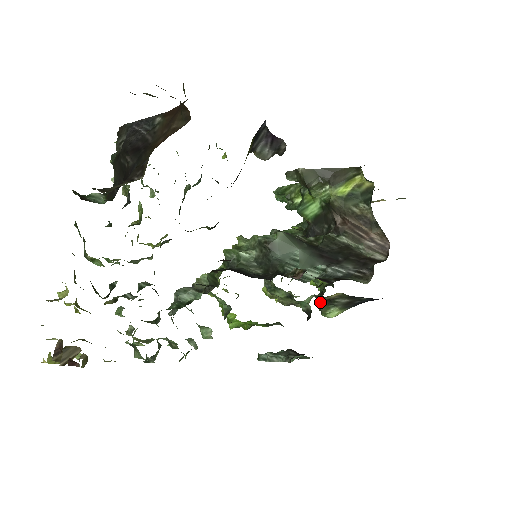
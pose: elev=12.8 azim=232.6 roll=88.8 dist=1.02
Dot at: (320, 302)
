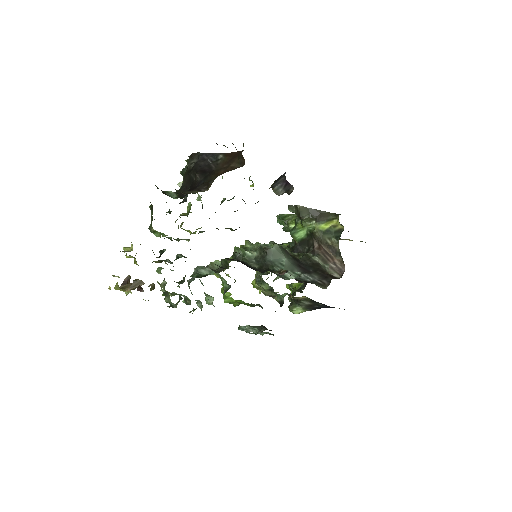
Dot at: occluded
